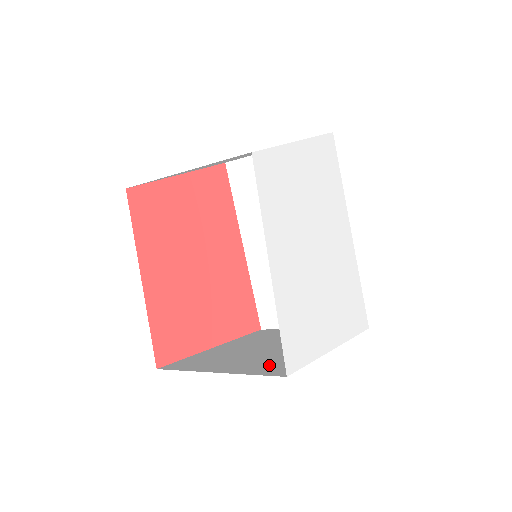
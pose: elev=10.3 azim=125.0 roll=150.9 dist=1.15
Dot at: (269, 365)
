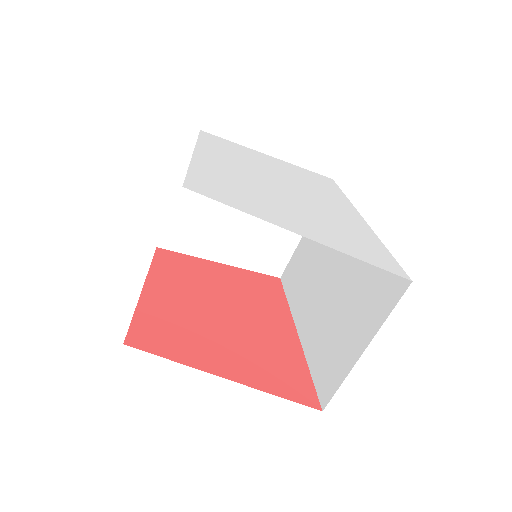
Dot at: occluded
